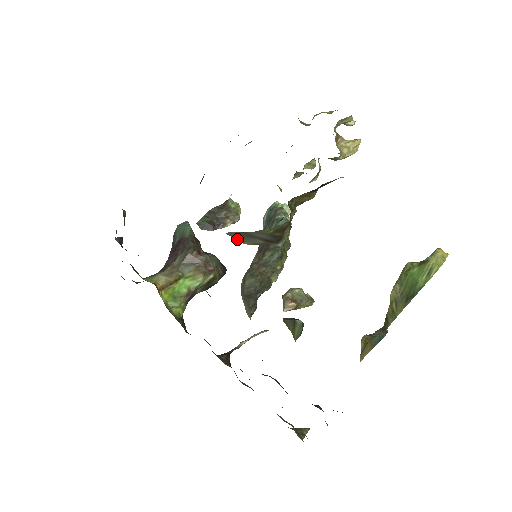
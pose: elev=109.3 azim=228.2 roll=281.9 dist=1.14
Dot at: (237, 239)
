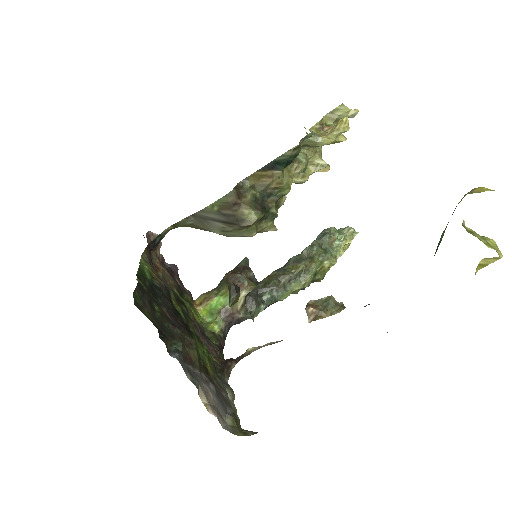
Dot at: (207, 229)
